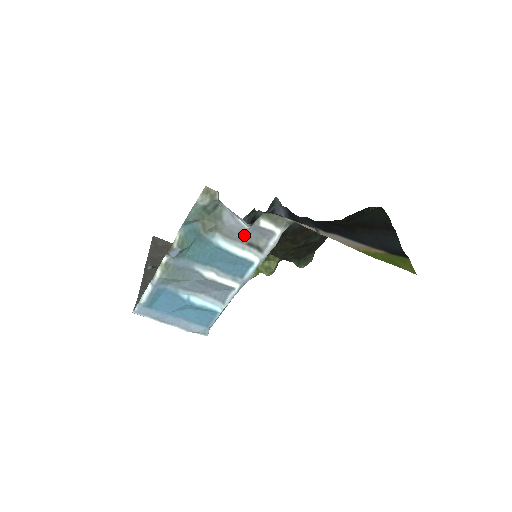
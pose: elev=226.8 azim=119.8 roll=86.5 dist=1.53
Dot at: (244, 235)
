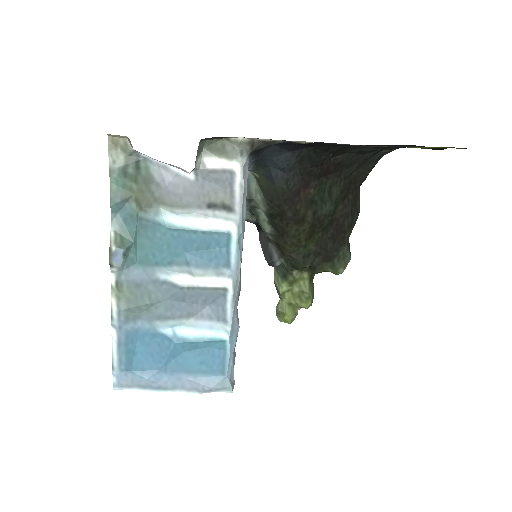
Dot at: (195, 194)
